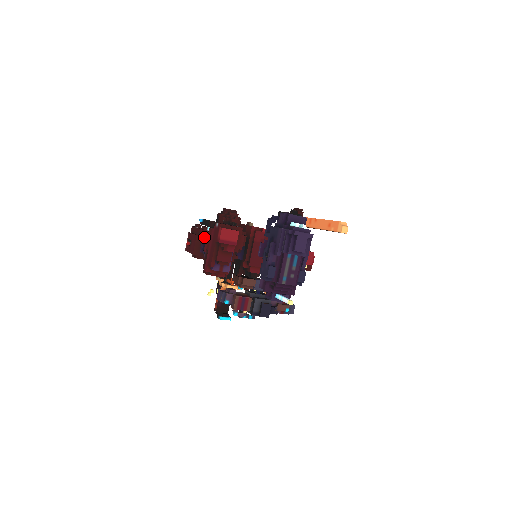
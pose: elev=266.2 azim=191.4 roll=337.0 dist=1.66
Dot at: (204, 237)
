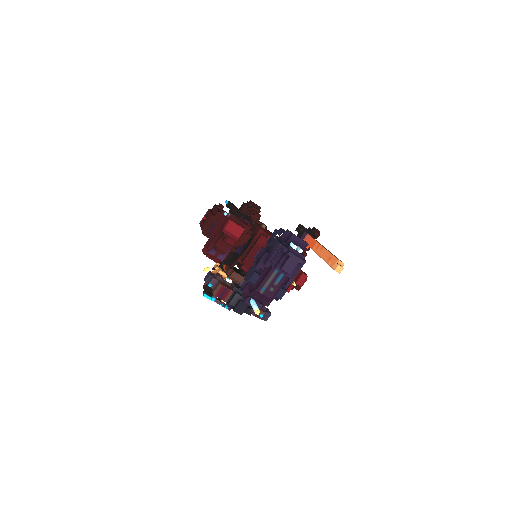
Dot at: (218, 219)
